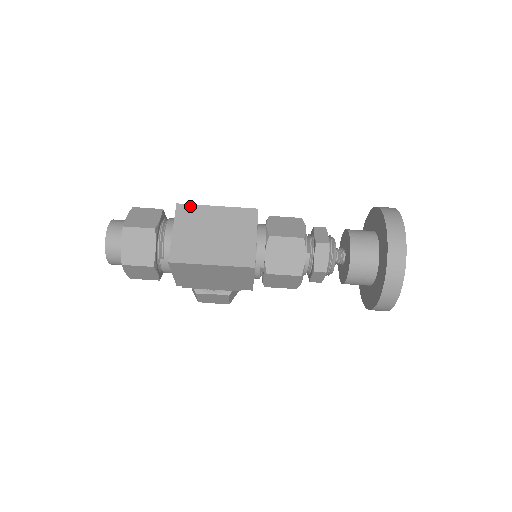
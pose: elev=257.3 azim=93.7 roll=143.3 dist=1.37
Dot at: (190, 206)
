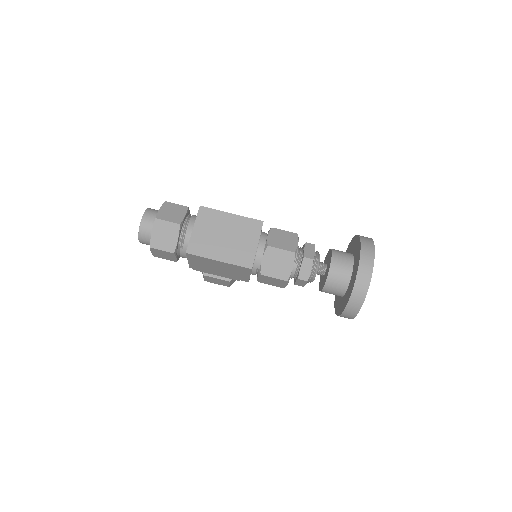
Dot at: (210, 210)
